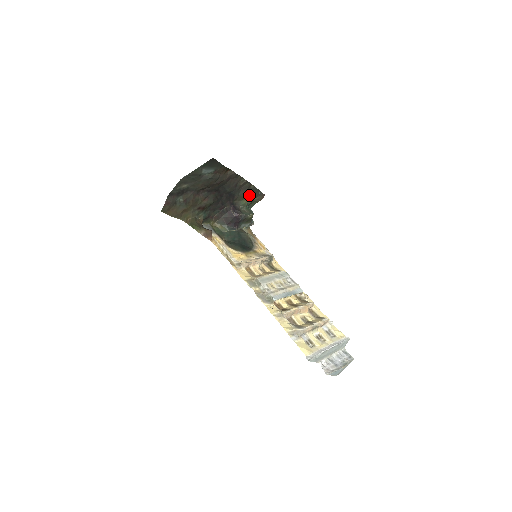
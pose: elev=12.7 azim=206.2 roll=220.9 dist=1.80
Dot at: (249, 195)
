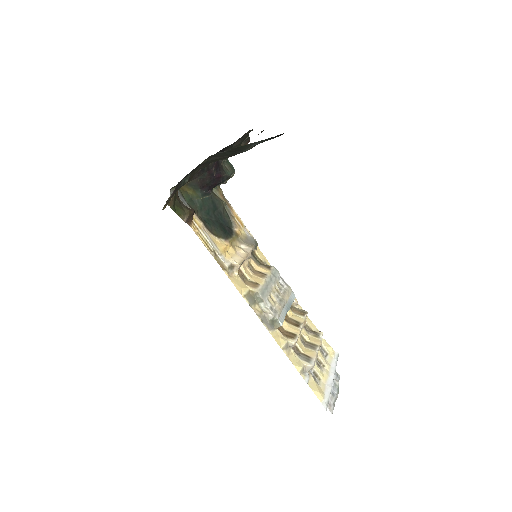
Dot at: (239, 145)
